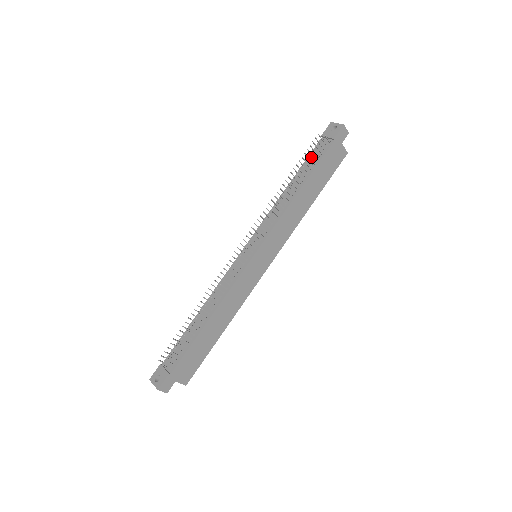
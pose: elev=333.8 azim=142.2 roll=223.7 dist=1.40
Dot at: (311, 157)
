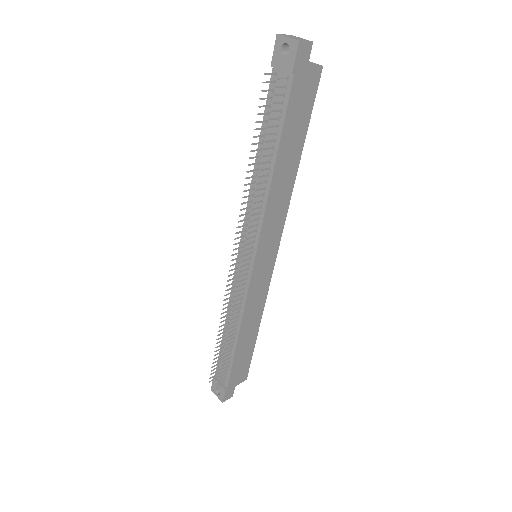
Dot at: (269, 109)
